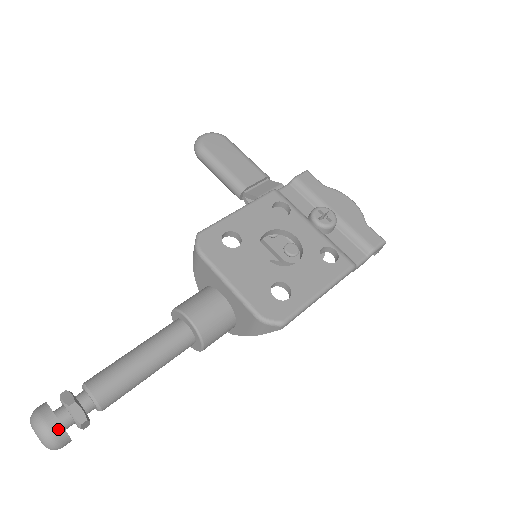
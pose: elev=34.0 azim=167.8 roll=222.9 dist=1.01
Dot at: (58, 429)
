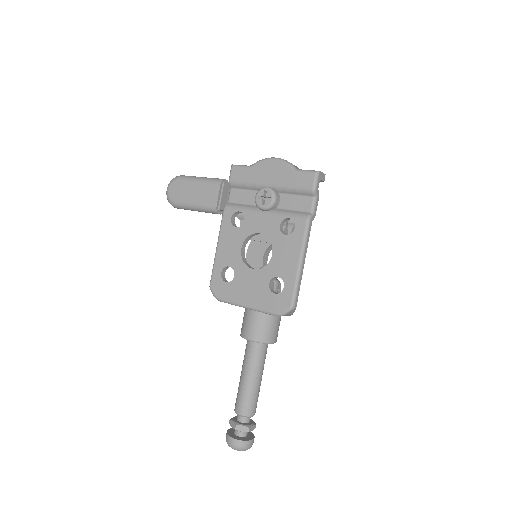
Dot at: (240, 443)
